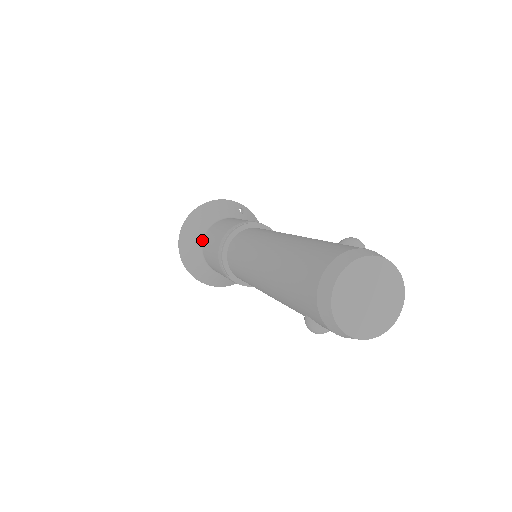
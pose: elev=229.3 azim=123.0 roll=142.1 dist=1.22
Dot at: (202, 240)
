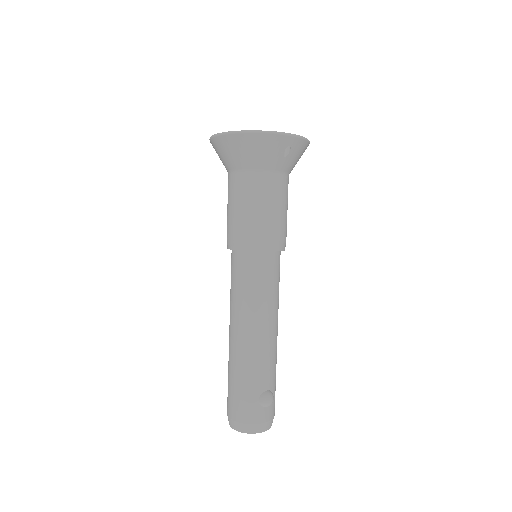
Dot at: (230, 171)
